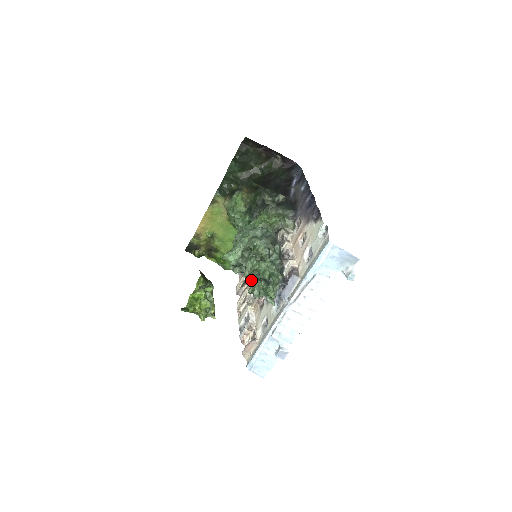
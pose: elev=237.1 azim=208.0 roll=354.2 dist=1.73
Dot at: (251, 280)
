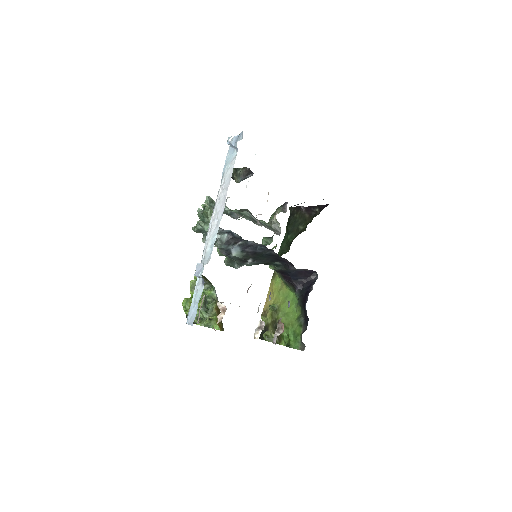
Dot at: occluded
